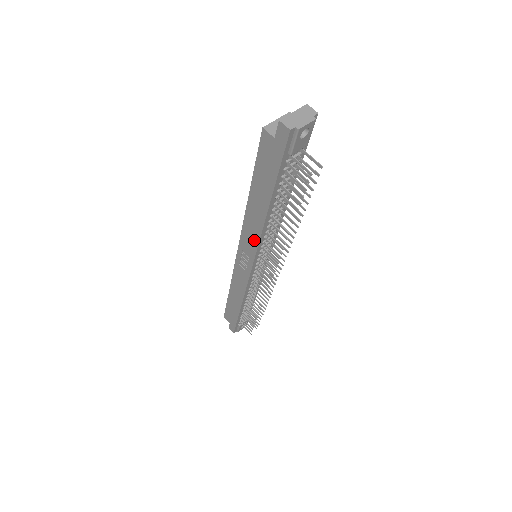
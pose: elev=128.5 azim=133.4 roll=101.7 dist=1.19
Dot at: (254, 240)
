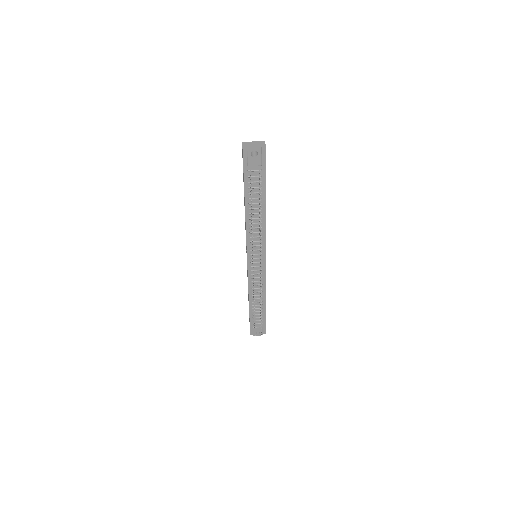
Dot at: (246, 234)
